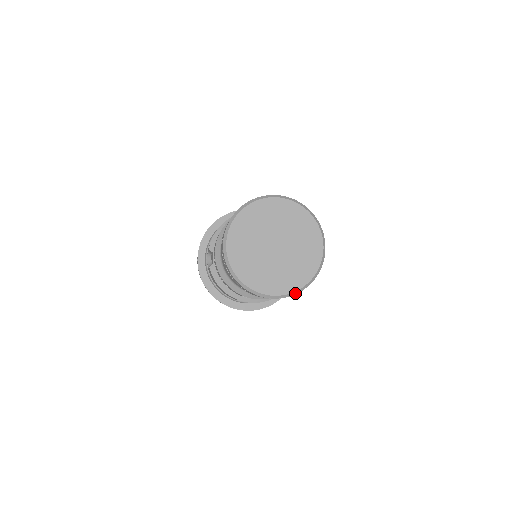
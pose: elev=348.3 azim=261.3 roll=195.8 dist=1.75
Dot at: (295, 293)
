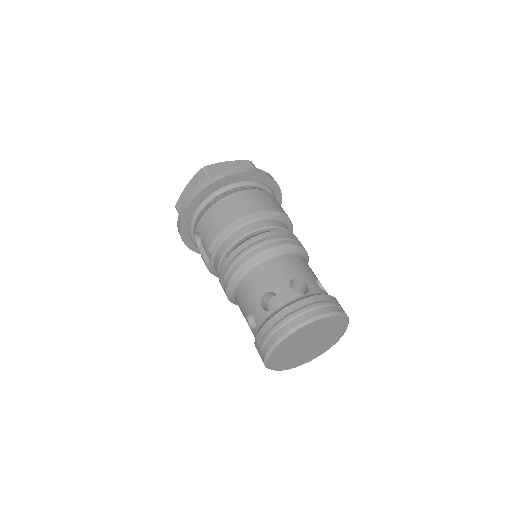
Dot at: (310, 360)
